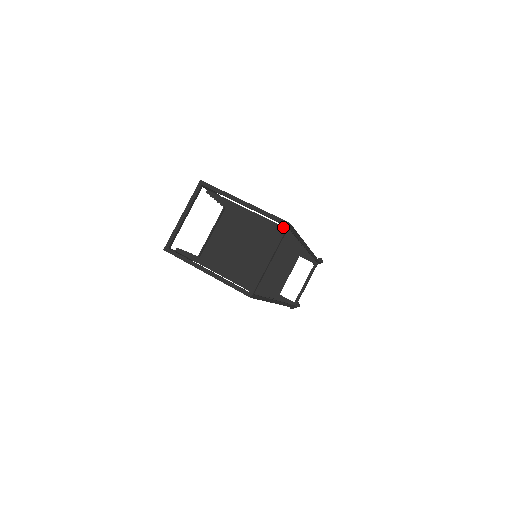
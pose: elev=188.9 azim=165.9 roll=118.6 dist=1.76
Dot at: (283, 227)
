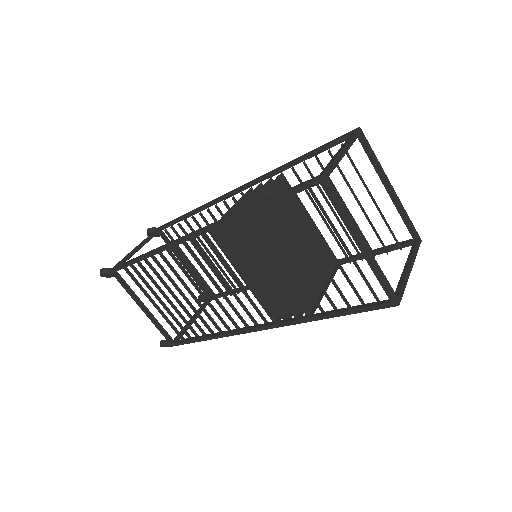
Dot at: (418, 241)
